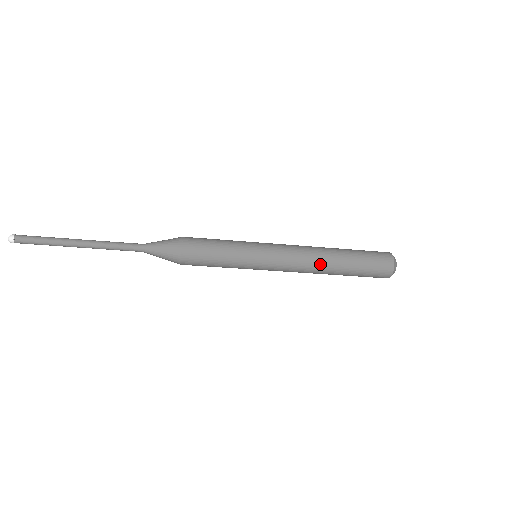
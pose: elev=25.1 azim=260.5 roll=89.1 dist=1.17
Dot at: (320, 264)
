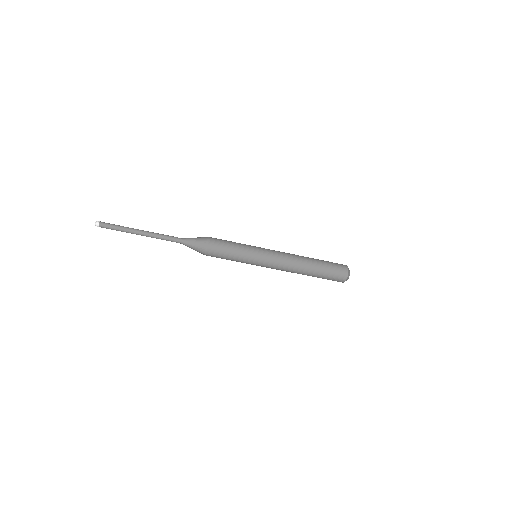
Dot at: (298, 266)
